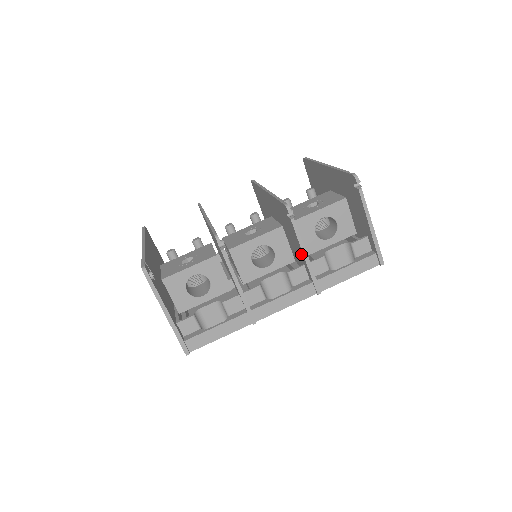
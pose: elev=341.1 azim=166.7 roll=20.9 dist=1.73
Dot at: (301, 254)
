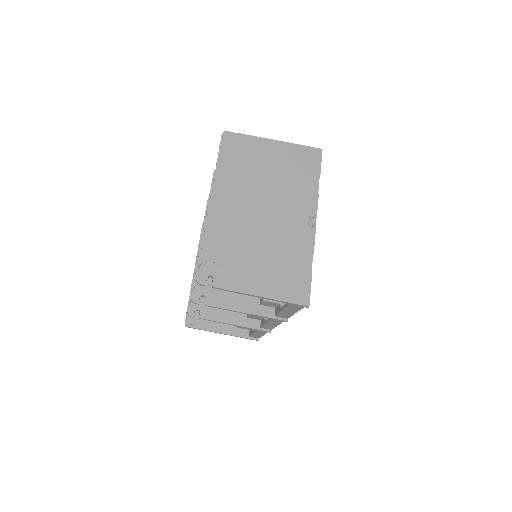
Dot at: (245, 306)
